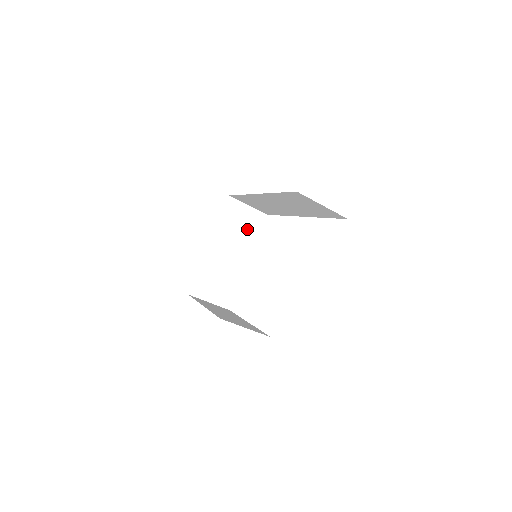
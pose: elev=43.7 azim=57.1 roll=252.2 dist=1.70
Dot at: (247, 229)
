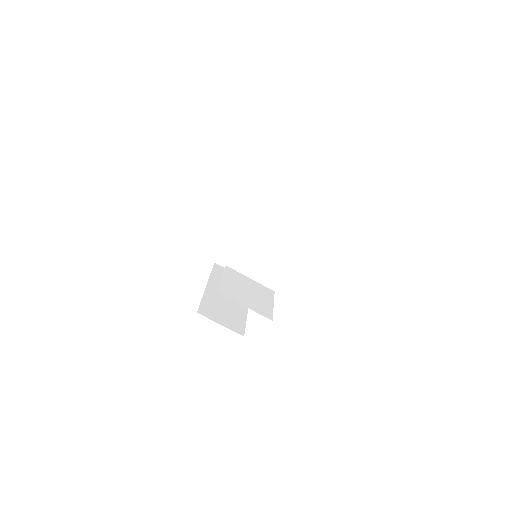
Dot at: (279, 213)
